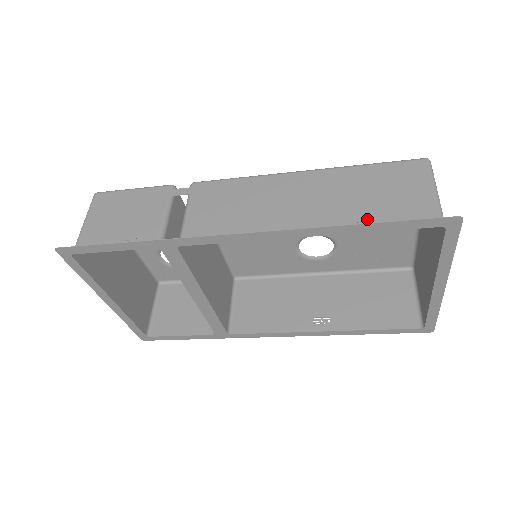
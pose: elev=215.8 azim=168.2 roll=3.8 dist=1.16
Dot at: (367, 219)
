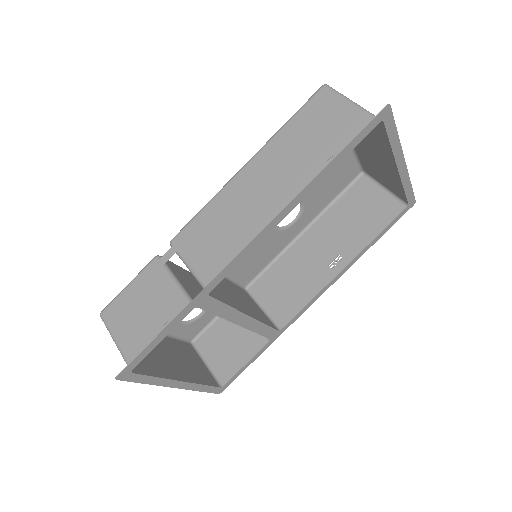
Dot at: (326, 159)
